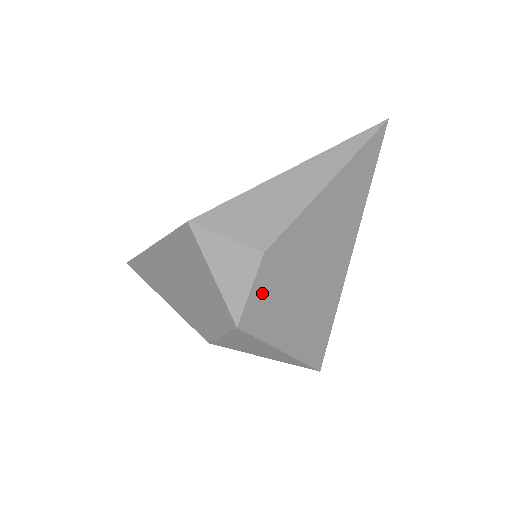
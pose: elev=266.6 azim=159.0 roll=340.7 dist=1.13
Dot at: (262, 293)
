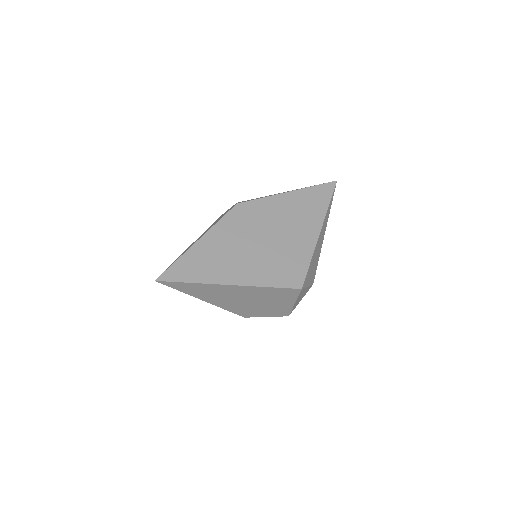
Dot at: occluded
